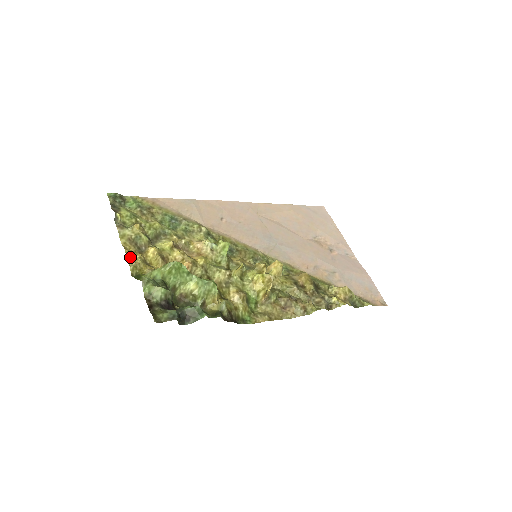
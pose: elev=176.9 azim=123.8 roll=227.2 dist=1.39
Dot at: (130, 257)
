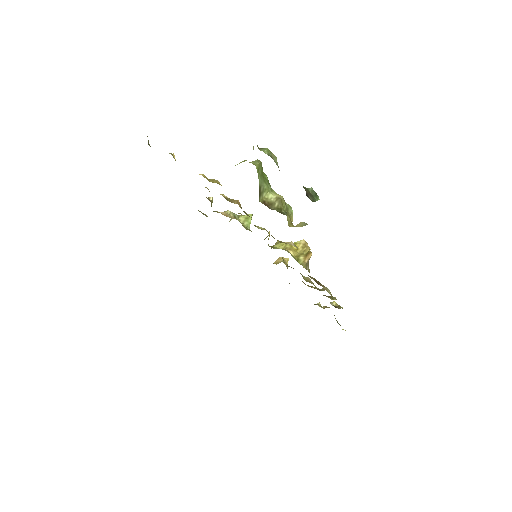
Dot at: occluded
